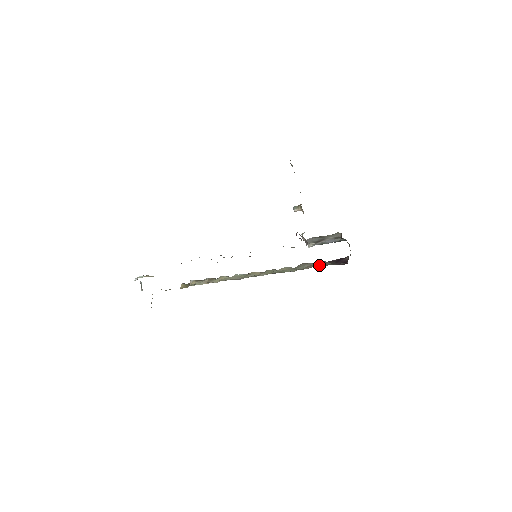
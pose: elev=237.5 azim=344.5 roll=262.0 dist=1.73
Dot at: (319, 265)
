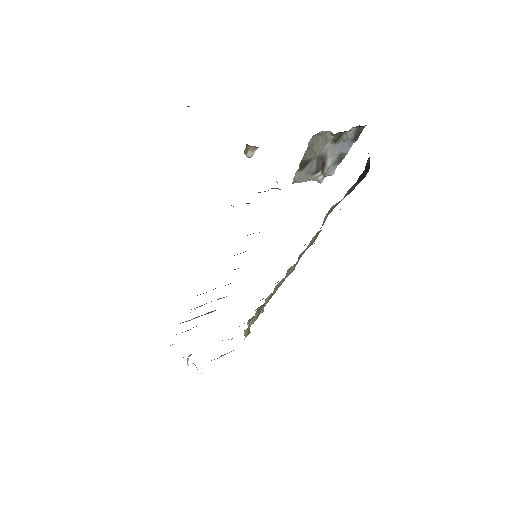
Dot at: occluded
